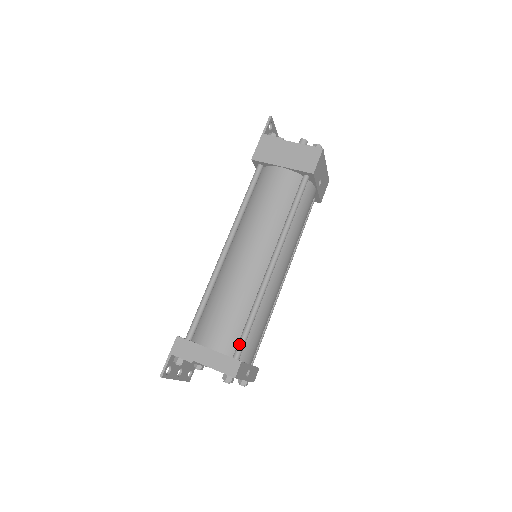
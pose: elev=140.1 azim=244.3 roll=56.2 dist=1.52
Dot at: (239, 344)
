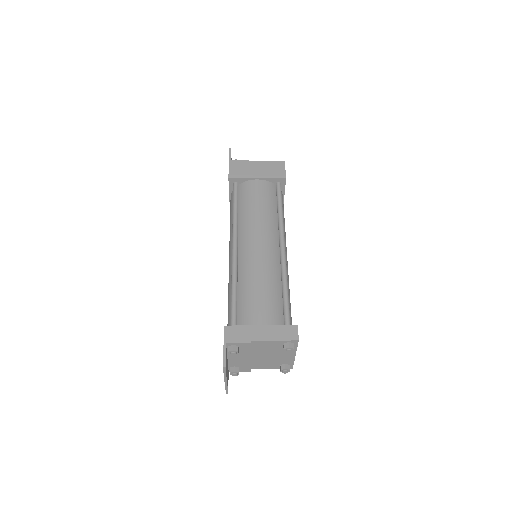
Dot at: (286, 315)
